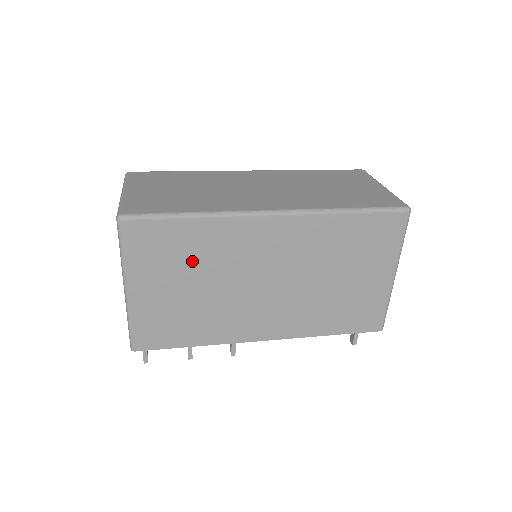
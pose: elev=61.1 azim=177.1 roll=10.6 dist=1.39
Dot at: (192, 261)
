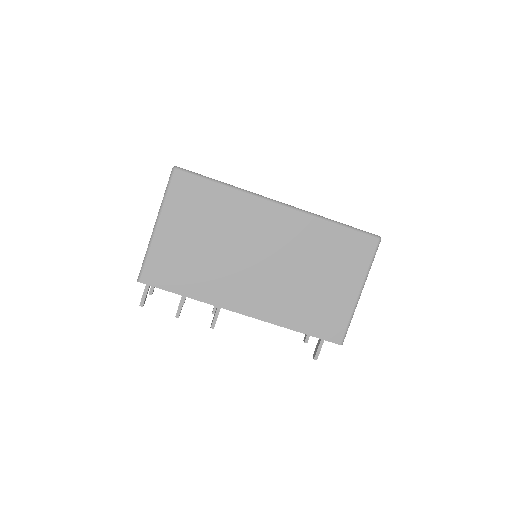
Dot at: (211, 219)
